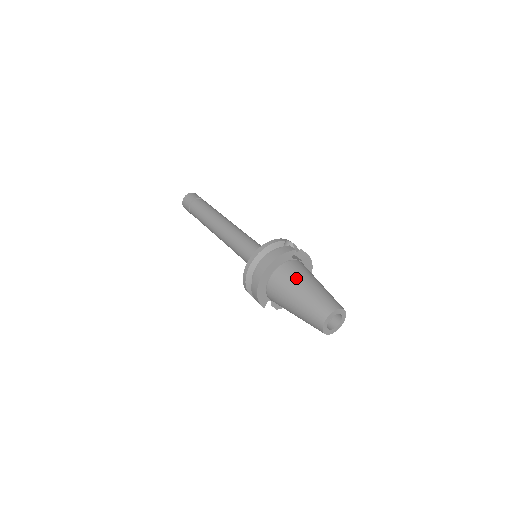
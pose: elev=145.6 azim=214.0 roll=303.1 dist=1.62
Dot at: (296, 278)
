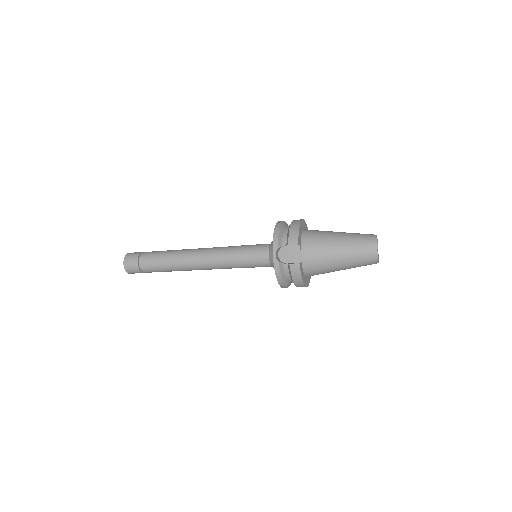
Dot at: occluded
